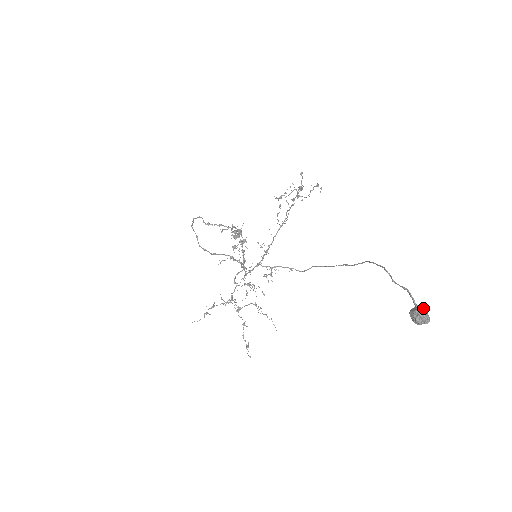
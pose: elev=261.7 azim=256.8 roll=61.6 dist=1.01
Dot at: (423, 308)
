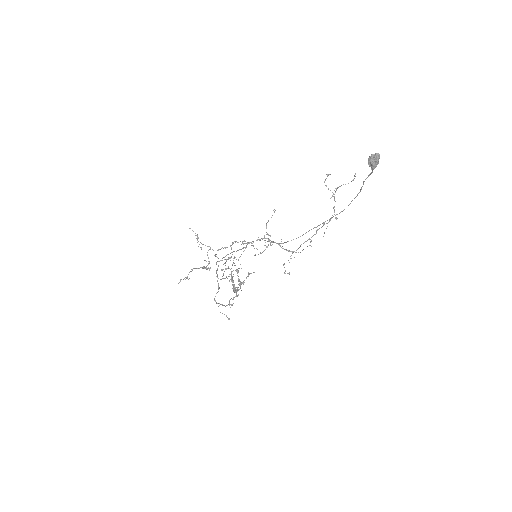
Dot at: (378, 162)
